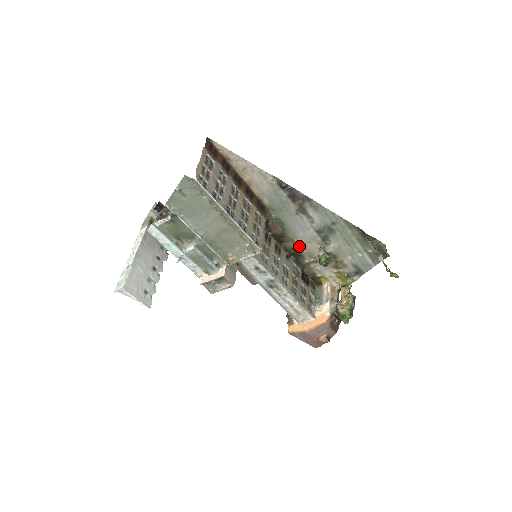
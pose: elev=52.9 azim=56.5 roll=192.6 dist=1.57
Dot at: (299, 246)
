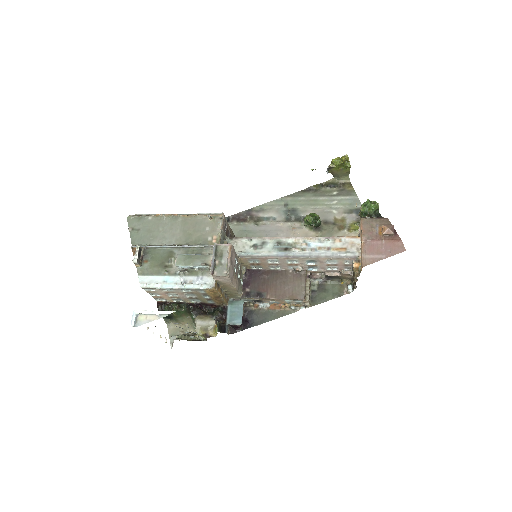
Dot at: occluded
